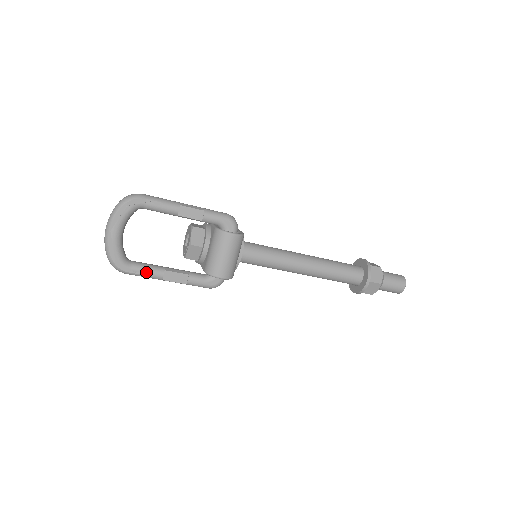
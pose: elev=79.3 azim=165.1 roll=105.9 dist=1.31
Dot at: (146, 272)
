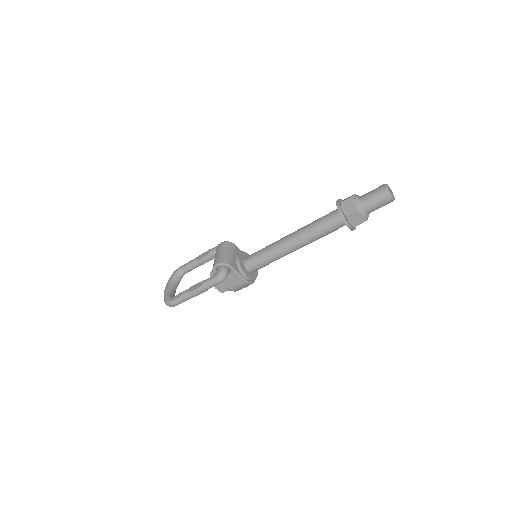
Dot at: (180, 294)
